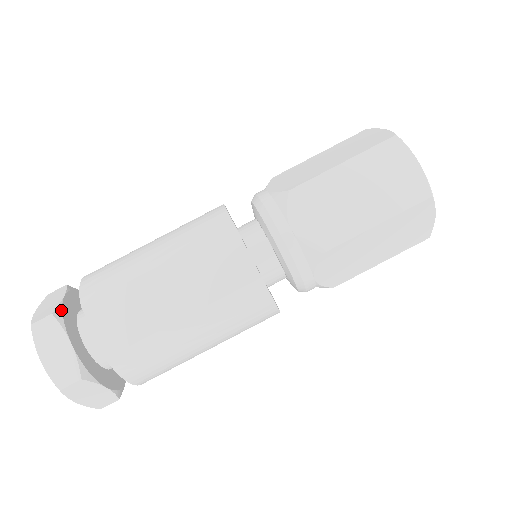
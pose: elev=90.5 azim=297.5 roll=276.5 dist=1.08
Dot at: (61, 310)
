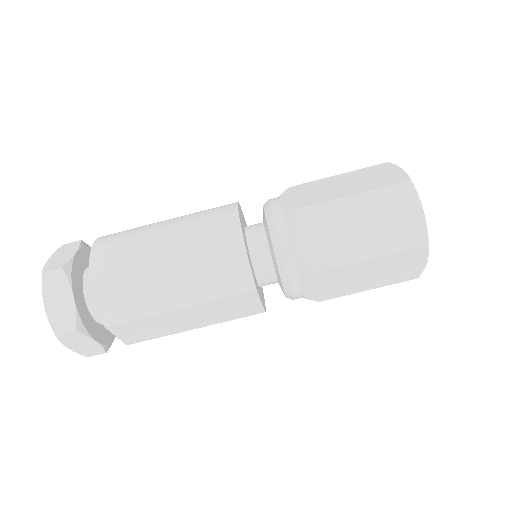
Dot at: (80, 321)
